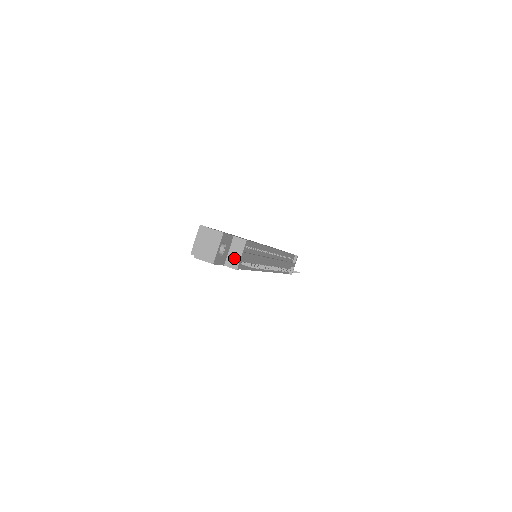
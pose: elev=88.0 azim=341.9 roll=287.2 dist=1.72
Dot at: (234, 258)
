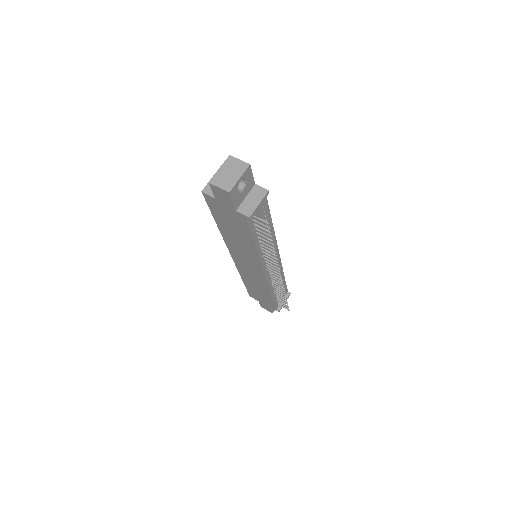
Dot at: (250, 205)
